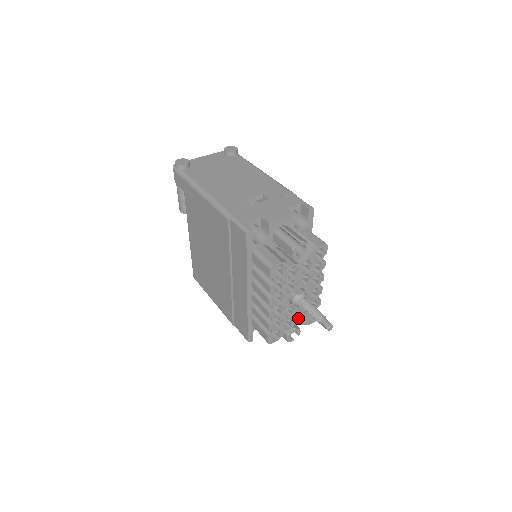
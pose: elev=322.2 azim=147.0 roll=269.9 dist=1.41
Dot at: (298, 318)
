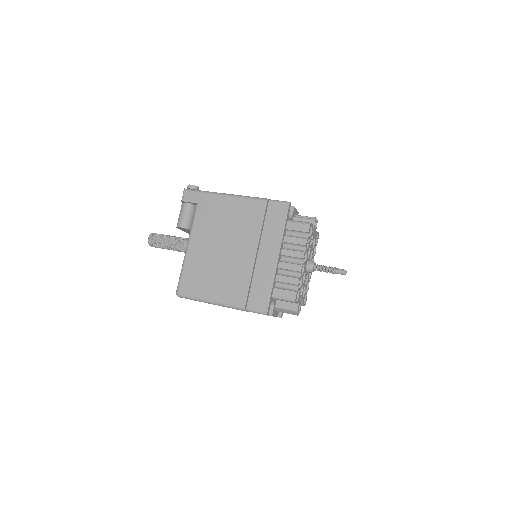
Dot at: occluded
